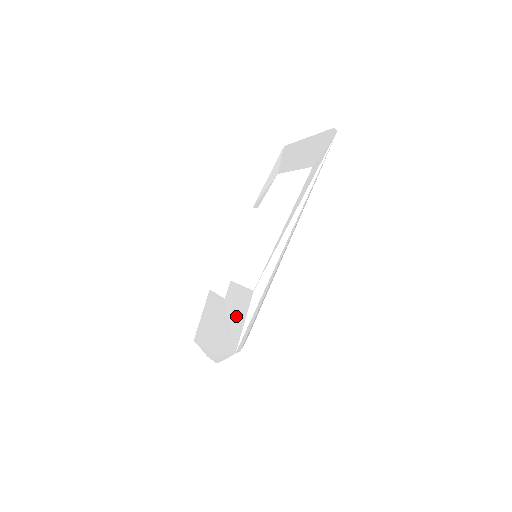
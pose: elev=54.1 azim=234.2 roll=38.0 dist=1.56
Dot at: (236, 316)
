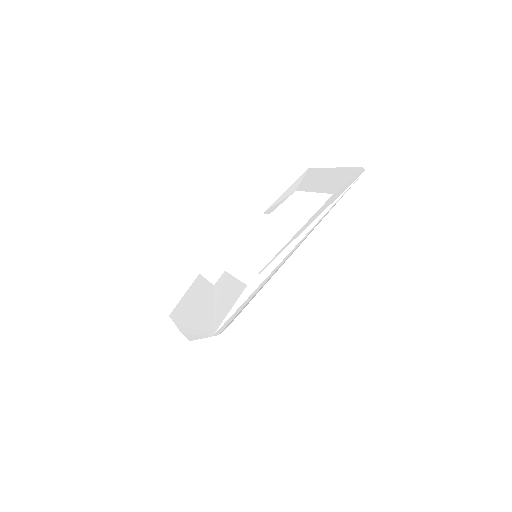
Dot at: (222, 303)
